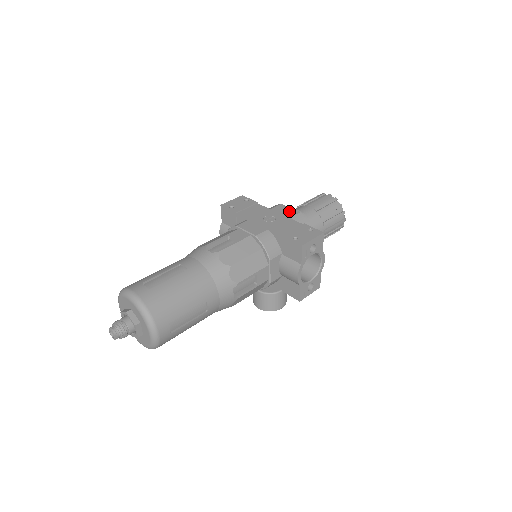
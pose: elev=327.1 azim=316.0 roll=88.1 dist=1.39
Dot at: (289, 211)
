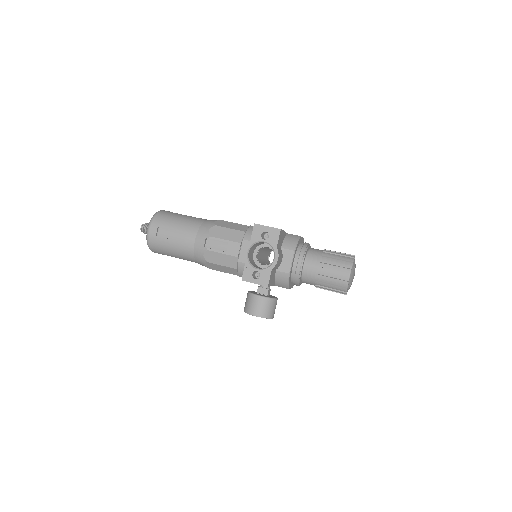
Dot at: occluded
